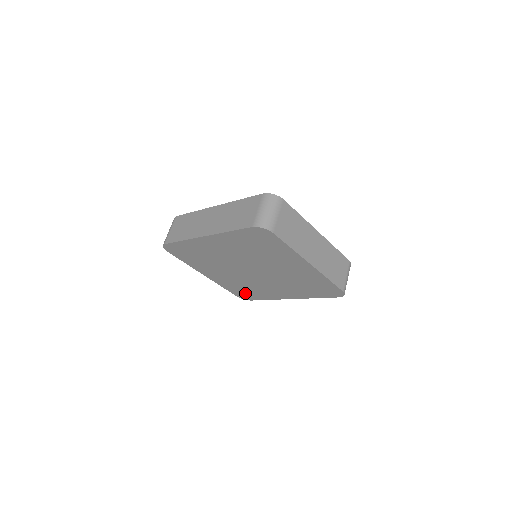
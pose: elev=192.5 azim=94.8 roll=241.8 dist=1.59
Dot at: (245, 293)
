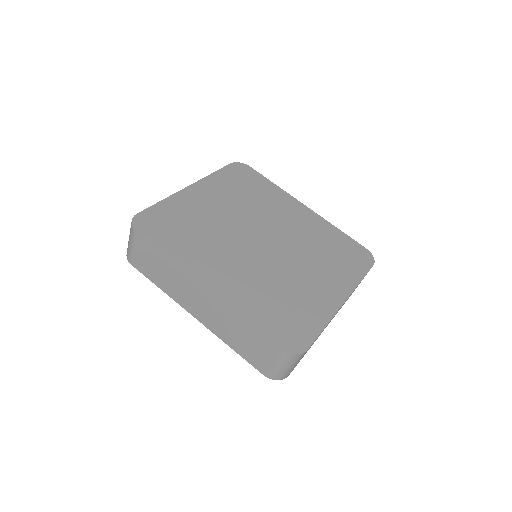
Dot at: occluded
